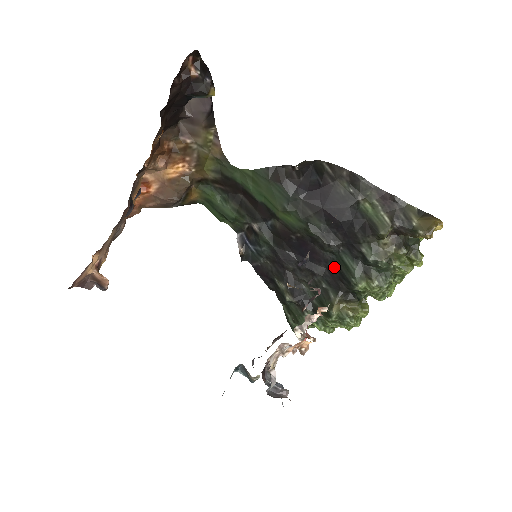
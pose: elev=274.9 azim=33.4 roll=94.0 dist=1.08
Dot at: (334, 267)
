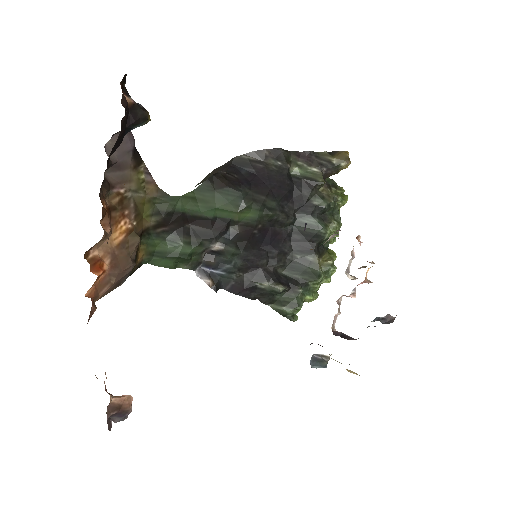
Dot at: (298, 235)
